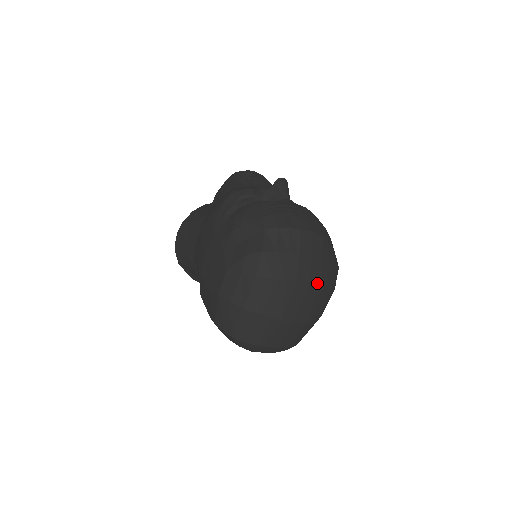
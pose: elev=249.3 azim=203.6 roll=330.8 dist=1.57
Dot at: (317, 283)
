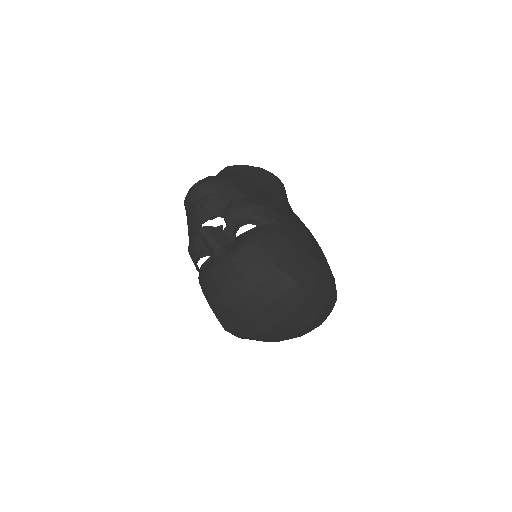
Dot at: (281, 320)
